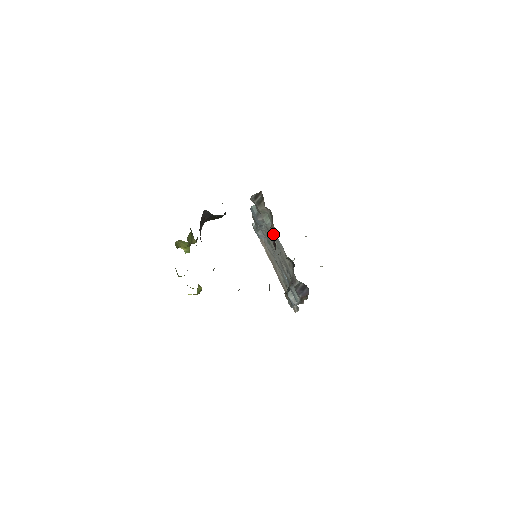
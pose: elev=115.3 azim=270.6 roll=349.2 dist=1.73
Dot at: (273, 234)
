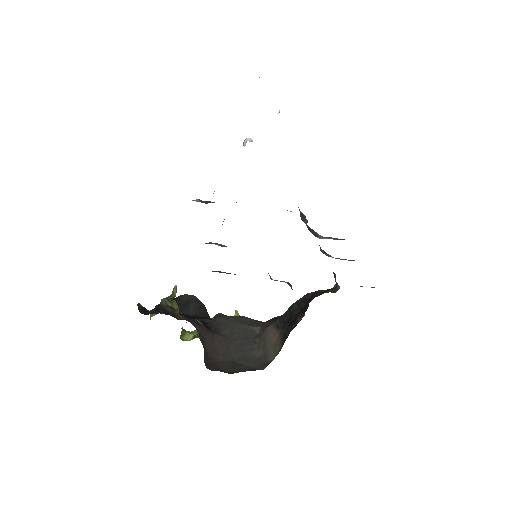
Dot at: occluded
